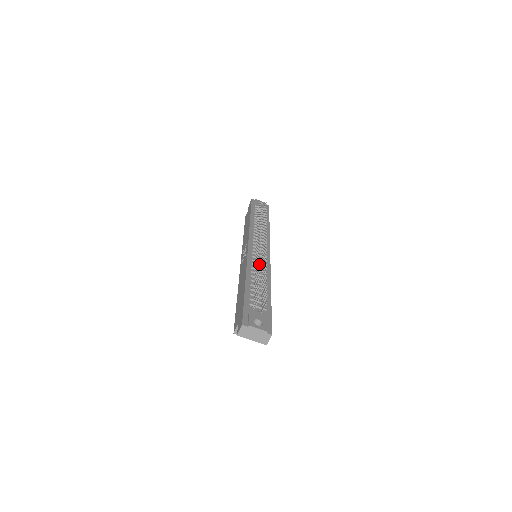
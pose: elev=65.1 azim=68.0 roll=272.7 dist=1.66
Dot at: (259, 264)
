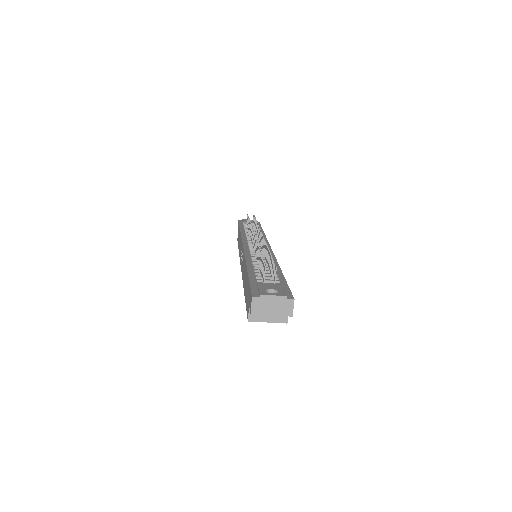
Dot at: occluded
